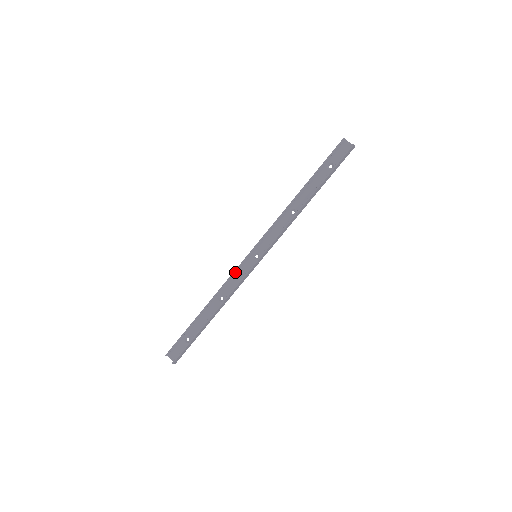
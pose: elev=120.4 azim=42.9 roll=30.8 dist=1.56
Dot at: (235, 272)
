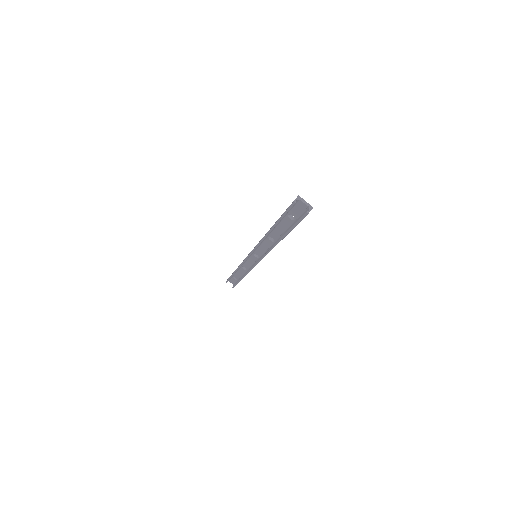
Dot at: occluded
